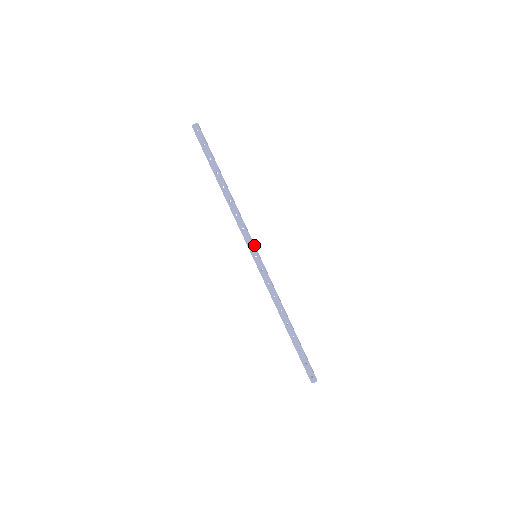
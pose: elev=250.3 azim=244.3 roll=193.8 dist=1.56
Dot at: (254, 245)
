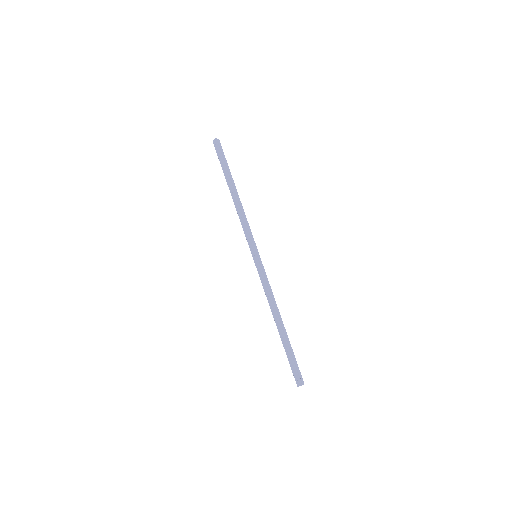
Dot at: (255, 246)
